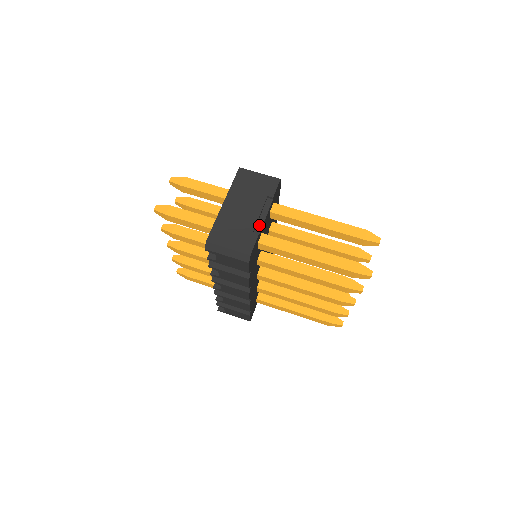
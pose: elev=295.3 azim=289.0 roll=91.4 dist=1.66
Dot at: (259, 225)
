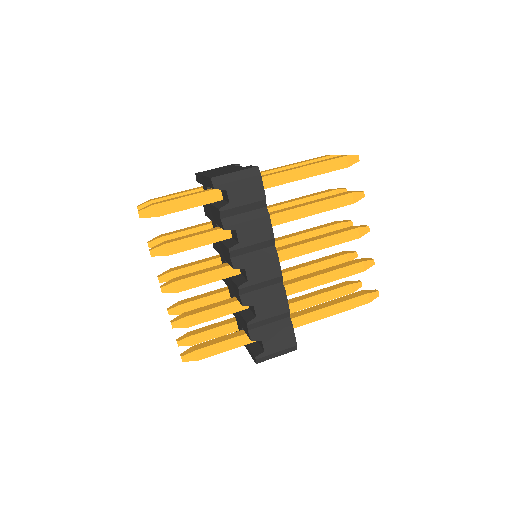
Dot at: occluded
